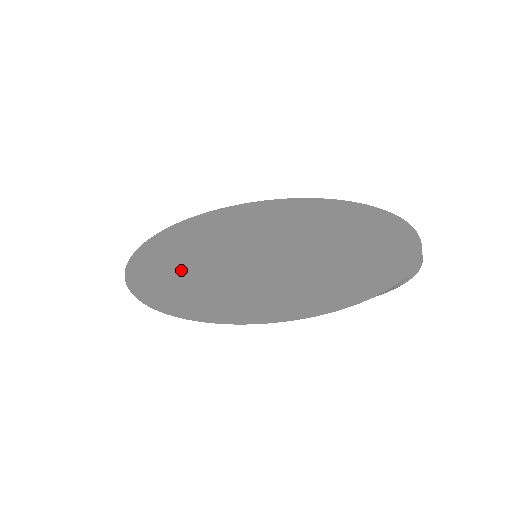
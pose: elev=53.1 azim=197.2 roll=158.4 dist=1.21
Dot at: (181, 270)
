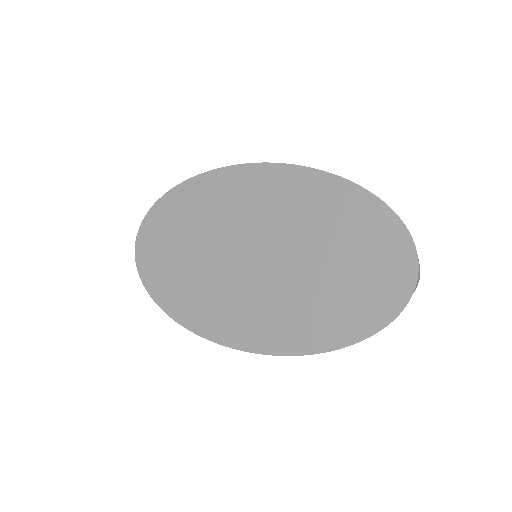
Dot at: (190, 275)
